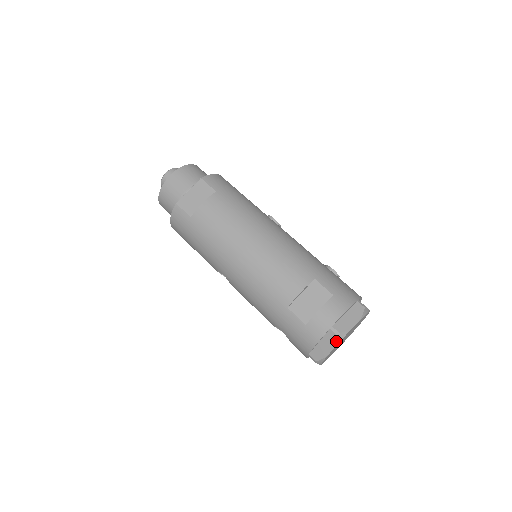
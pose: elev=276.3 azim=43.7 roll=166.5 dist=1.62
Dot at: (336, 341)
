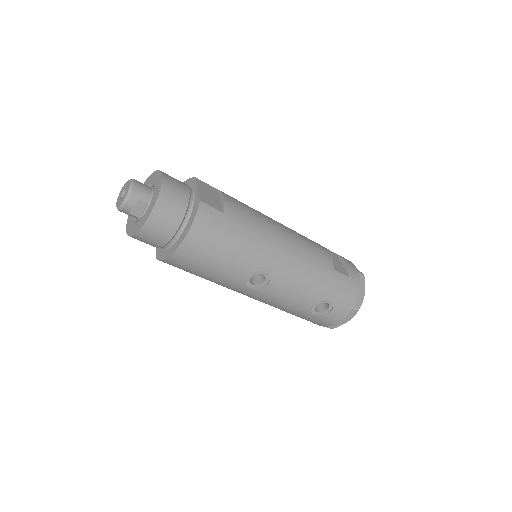
Dot at: occluded
